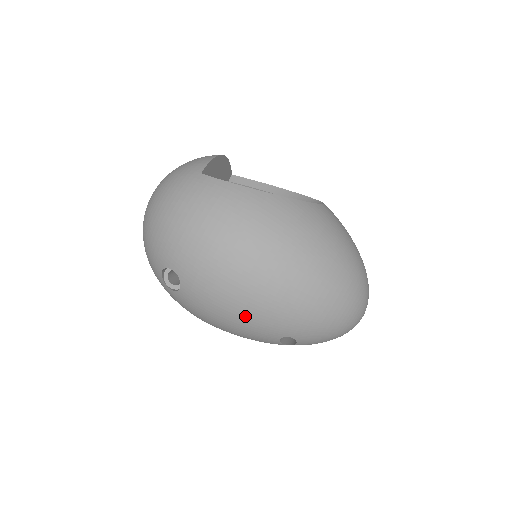
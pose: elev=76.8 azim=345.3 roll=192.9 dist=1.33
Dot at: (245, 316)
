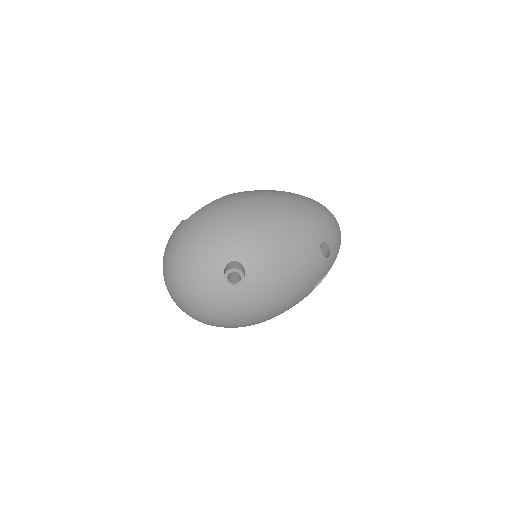
Dot at: (292, 243)
